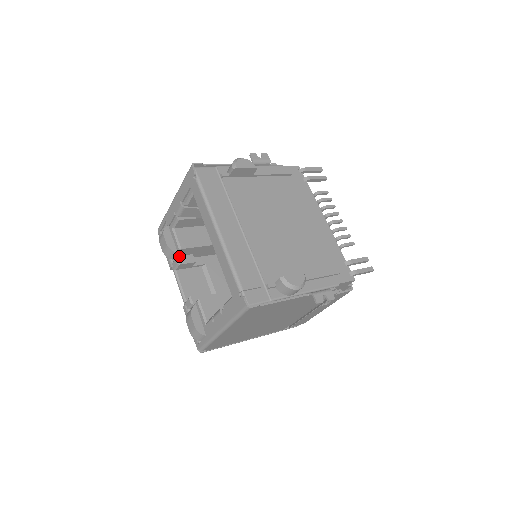
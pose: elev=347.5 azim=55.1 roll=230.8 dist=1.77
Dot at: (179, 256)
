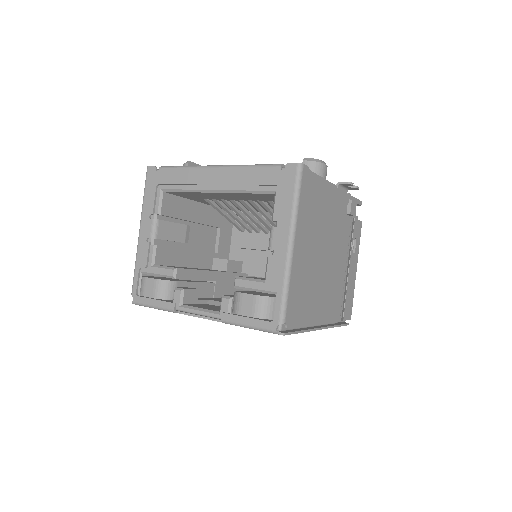
Dot at: (177, 287)
